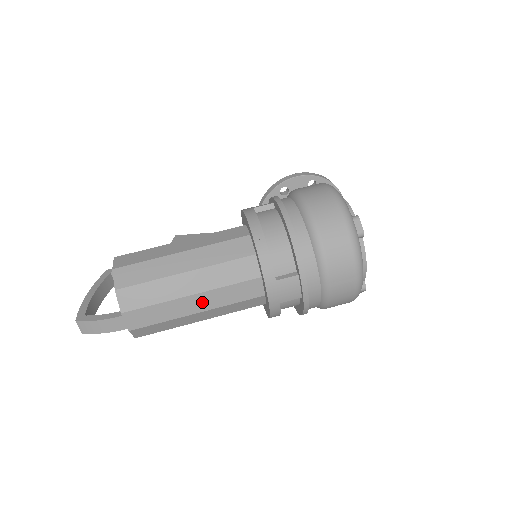
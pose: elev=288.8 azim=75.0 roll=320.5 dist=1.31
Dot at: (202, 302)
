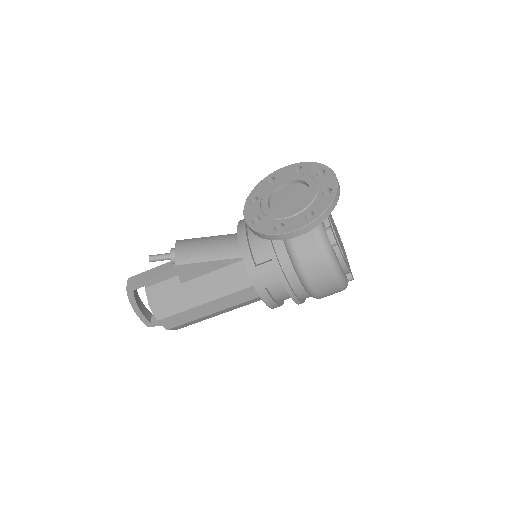
Dot at: occluded
